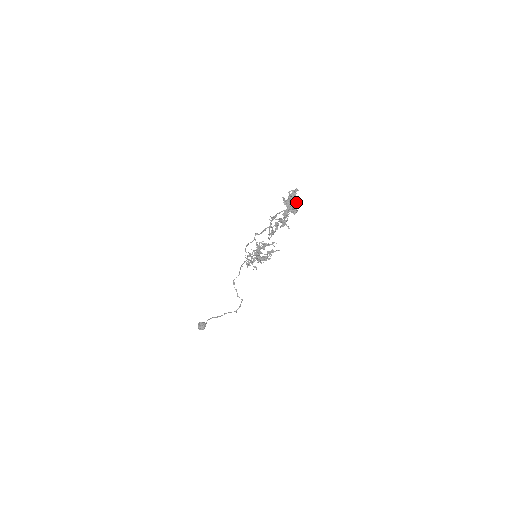
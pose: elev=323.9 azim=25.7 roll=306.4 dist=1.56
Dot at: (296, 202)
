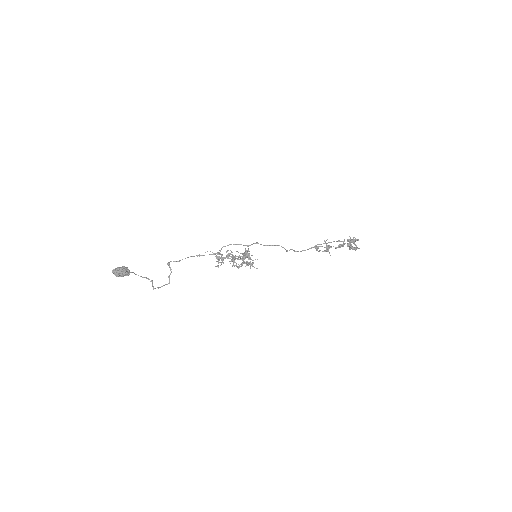
Dot at: occluded
